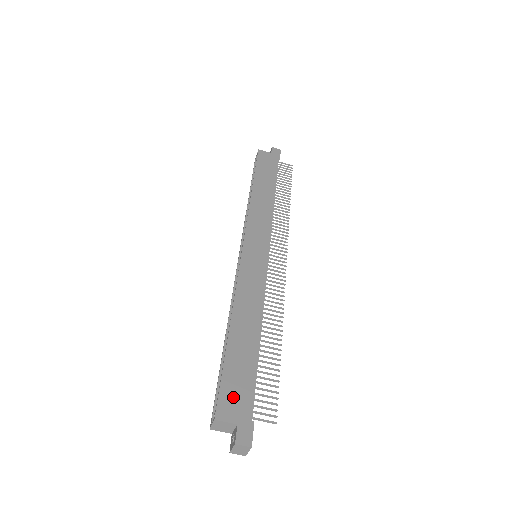
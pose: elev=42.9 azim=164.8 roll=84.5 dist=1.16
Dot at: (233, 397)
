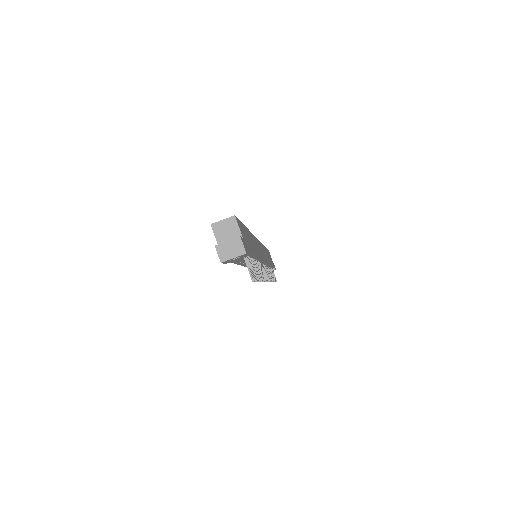
Dot at: (244, 233)
